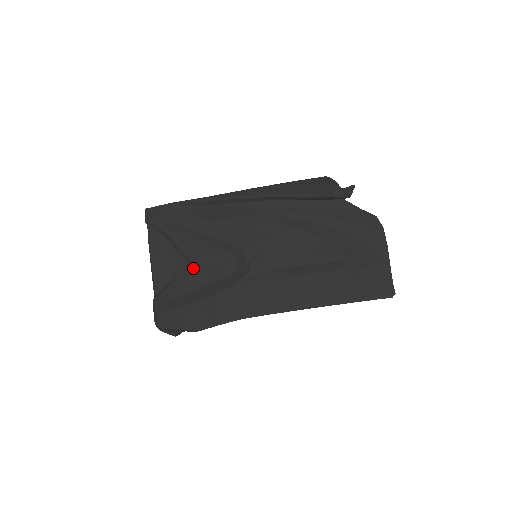
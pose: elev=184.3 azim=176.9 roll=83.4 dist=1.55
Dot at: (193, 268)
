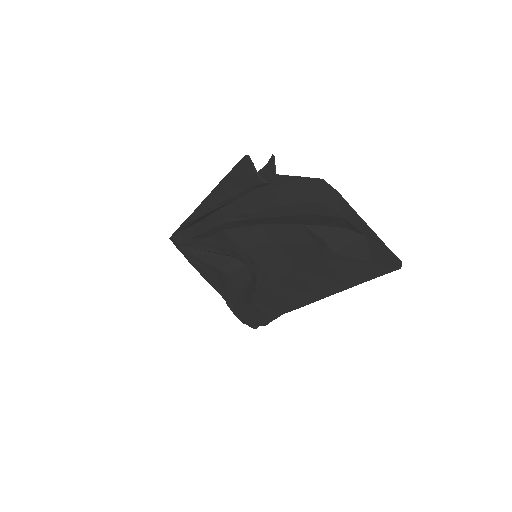
Dot at: (224, 280)
